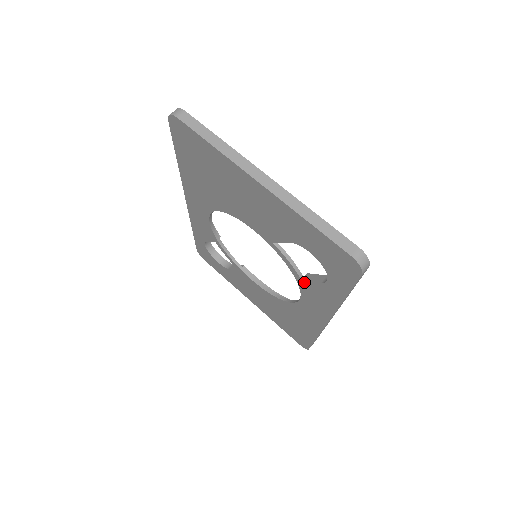
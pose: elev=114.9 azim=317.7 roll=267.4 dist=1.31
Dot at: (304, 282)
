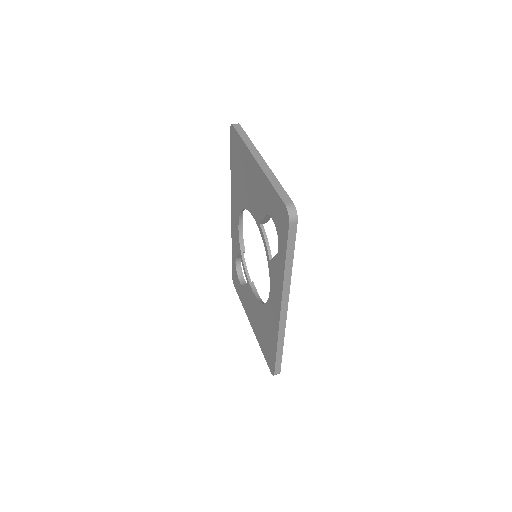
Dot at: (271, 262)
